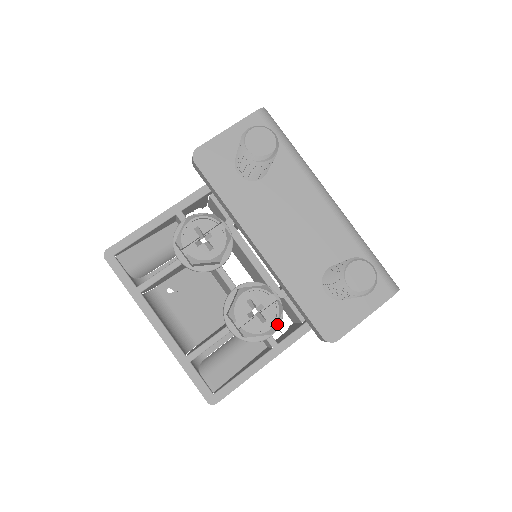
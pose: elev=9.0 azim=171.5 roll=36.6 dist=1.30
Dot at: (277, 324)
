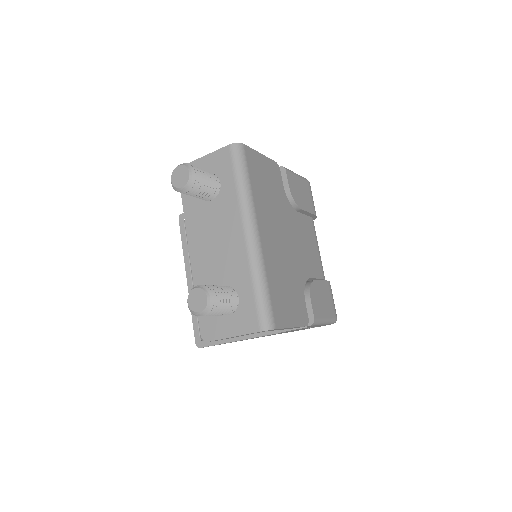
Dot at: occluded
